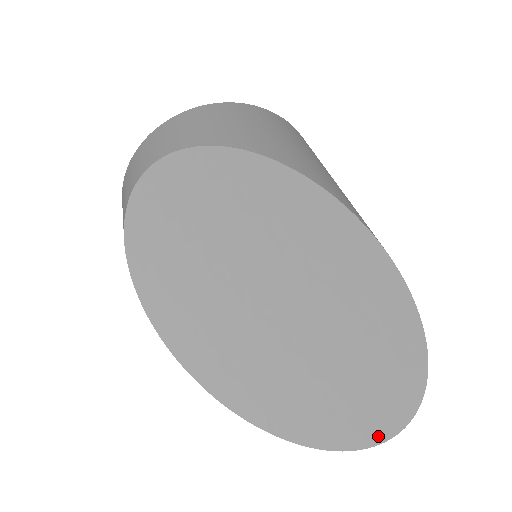
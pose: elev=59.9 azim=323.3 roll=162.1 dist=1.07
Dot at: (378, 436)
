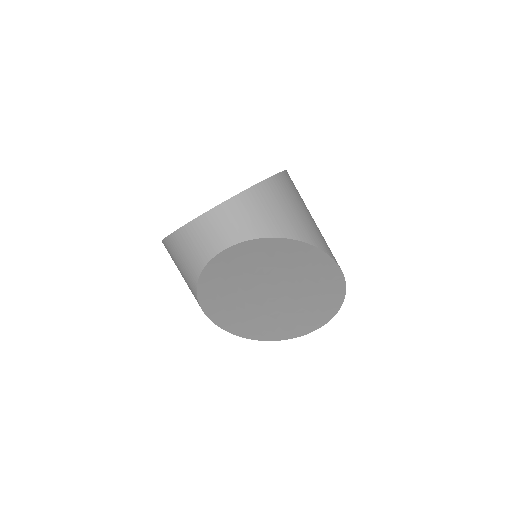
Dot at: (305, 333)
